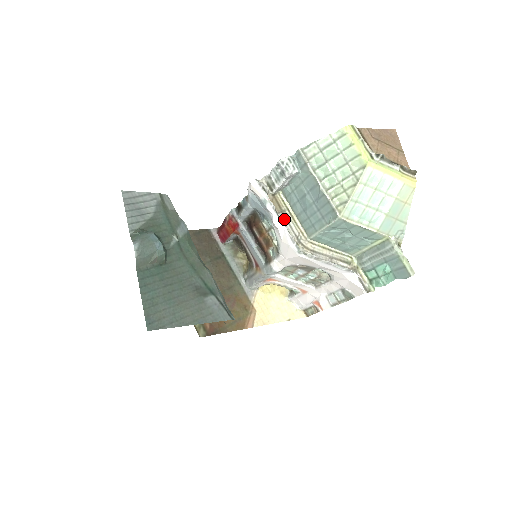
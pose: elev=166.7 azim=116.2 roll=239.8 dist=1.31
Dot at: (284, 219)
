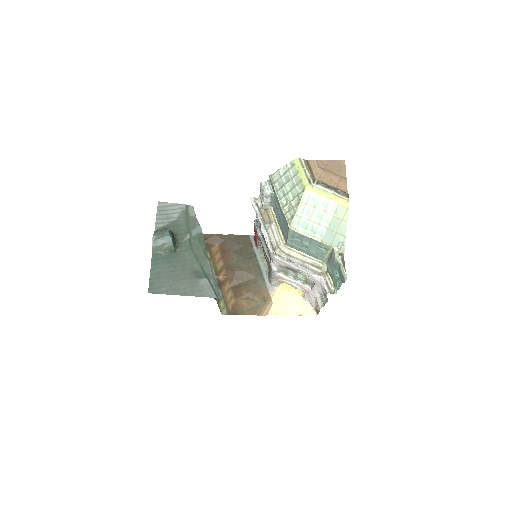
Dot at: (270, 228)
